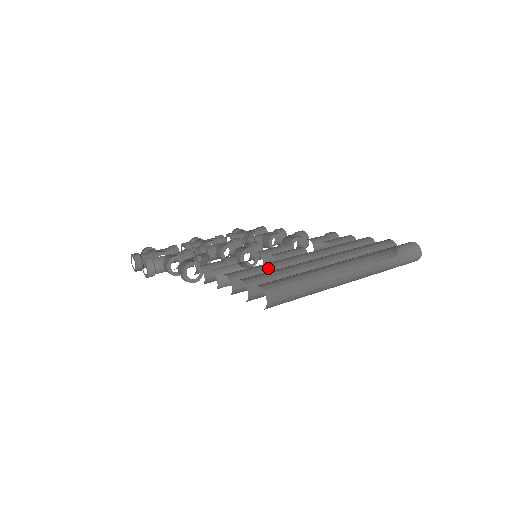
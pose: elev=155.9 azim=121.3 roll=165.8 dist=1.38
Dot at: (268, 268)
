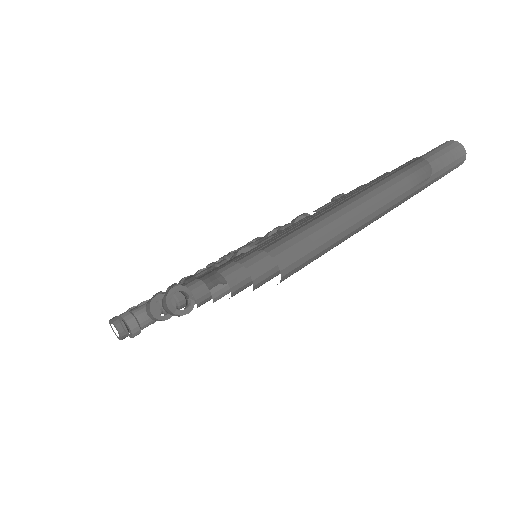
Dot at: occluded
